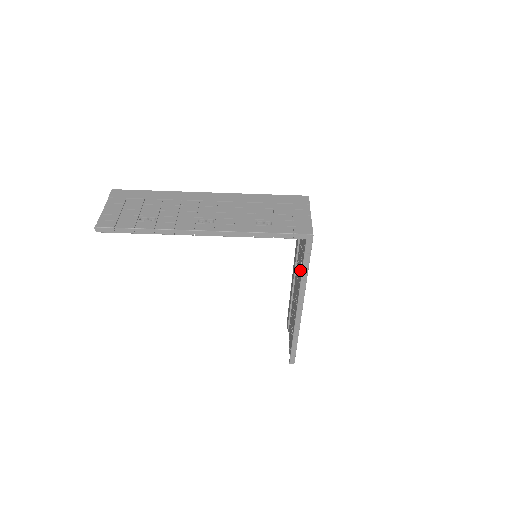
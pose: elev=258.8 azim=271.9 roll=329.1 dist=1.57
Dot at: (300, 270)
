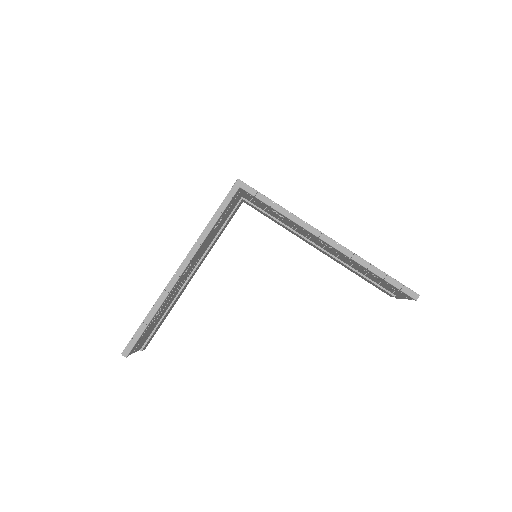
Dot at: (287, 220)
